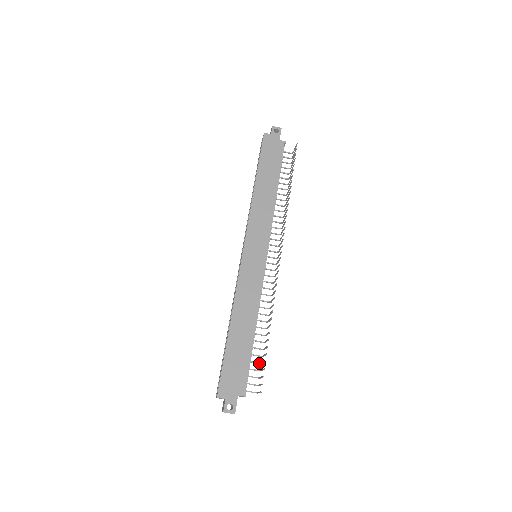
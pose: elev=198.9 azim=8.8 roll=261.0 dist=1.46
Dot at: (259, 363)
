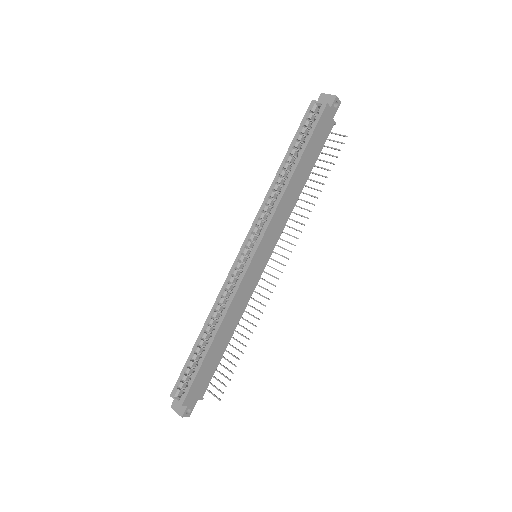
Dot at: occluded
